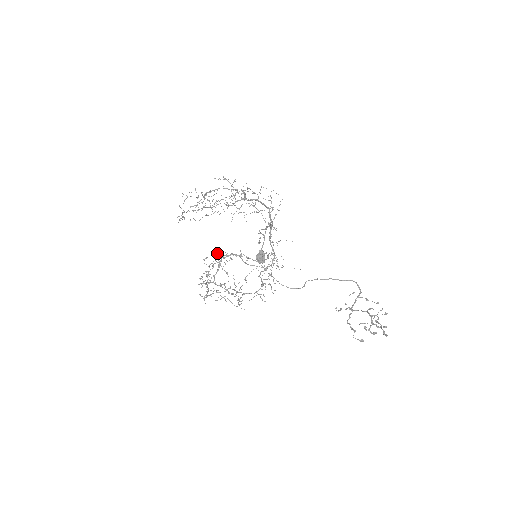
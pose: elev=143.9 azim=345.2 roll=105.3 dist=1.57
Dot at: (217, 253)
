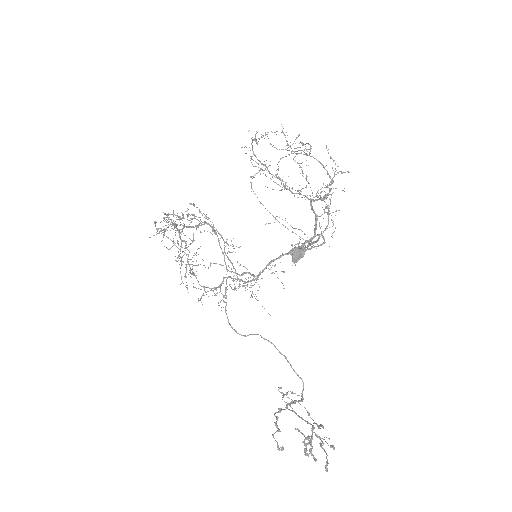
Dot at: occluded
